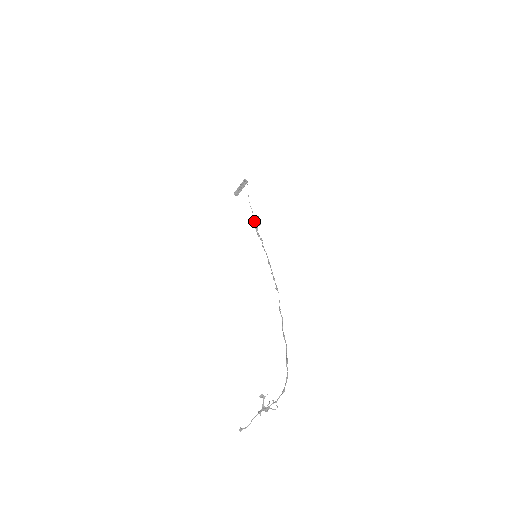
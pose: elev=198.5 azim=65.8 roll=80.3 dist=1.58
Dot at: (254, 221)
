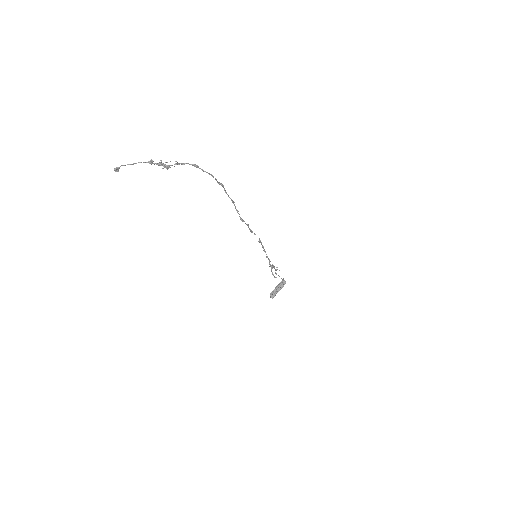
Dot at: occluded
